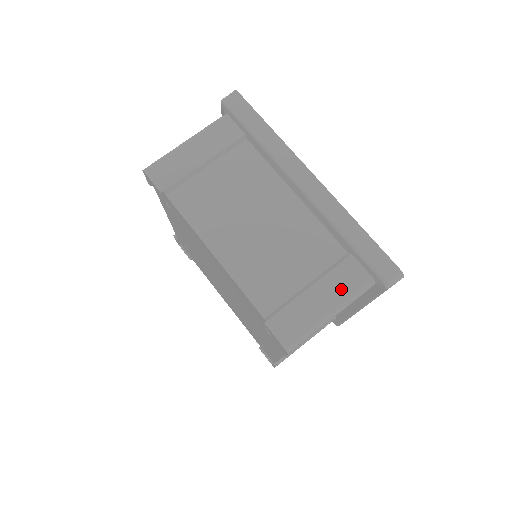
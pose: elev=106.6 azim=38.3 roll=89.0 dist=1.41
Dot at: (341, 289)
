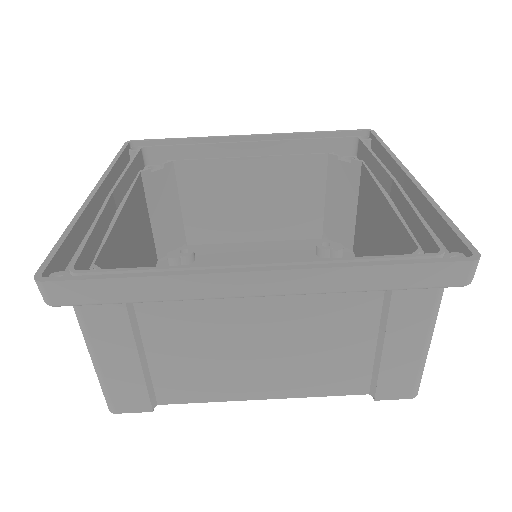
Dot at: (417, 322)
